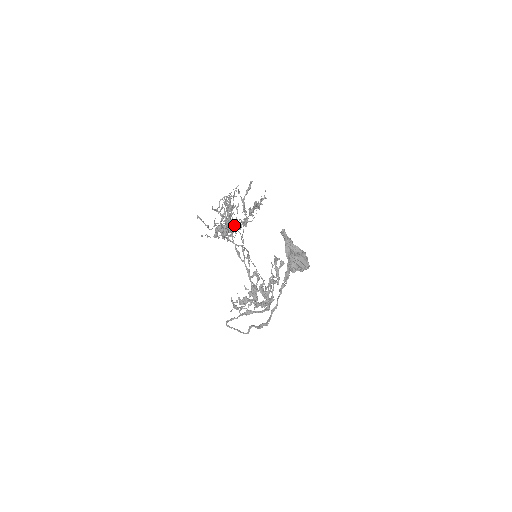
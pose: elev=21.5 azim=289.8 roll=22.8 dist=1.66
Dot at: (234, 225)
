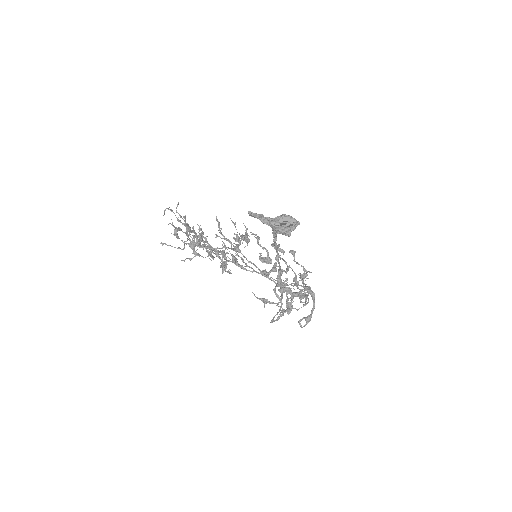
Dot at: (223, 251)
